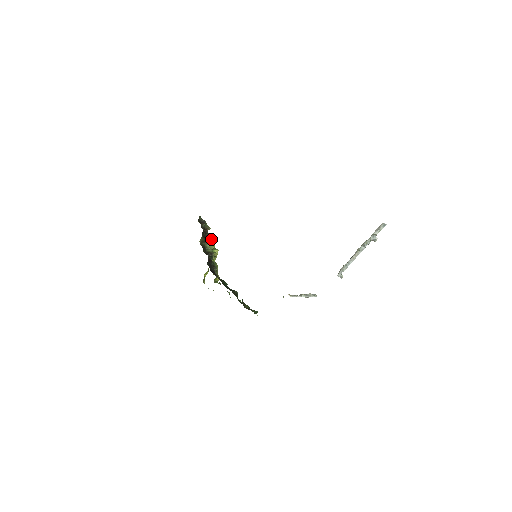
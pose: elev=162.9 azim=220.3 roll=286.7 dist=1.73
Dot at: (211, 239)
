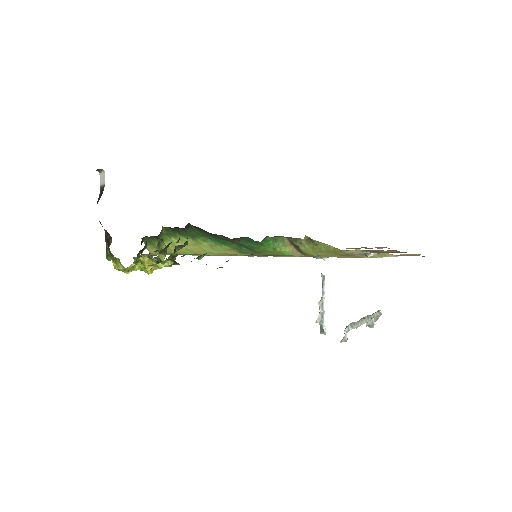
Dot at: occluded
